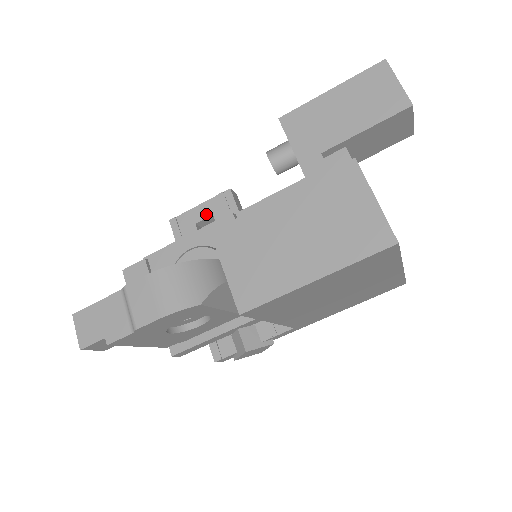
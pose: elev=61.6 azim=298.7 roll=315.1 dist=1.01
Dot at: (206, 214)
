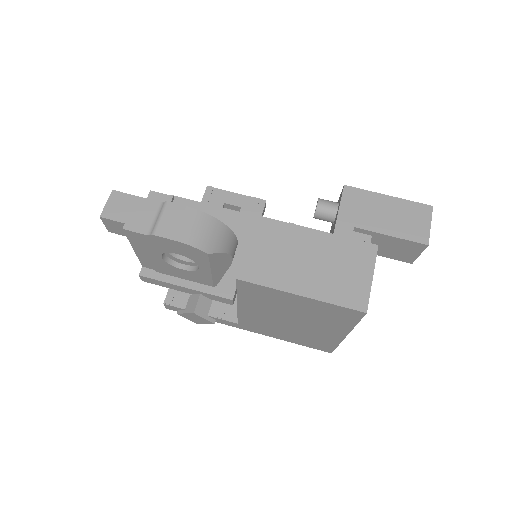
Dot at: (237, 203)
